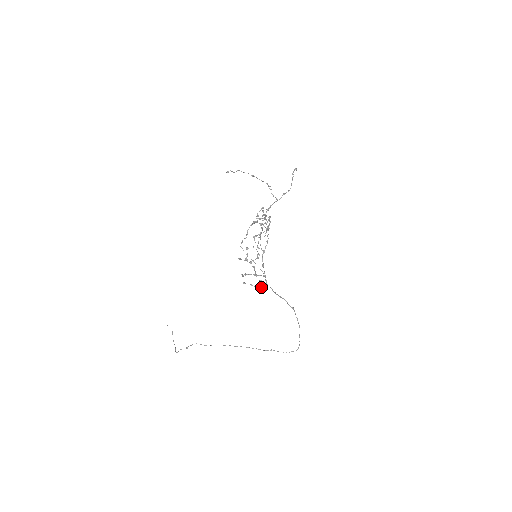
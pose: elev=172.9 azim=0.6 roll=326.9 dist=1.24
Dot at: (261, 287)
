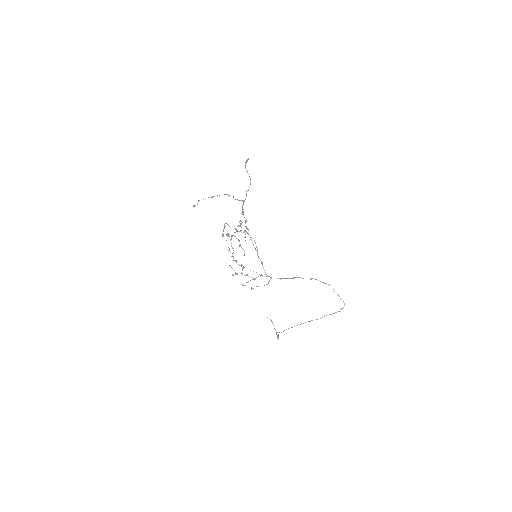
Dot at: (266, 284)
